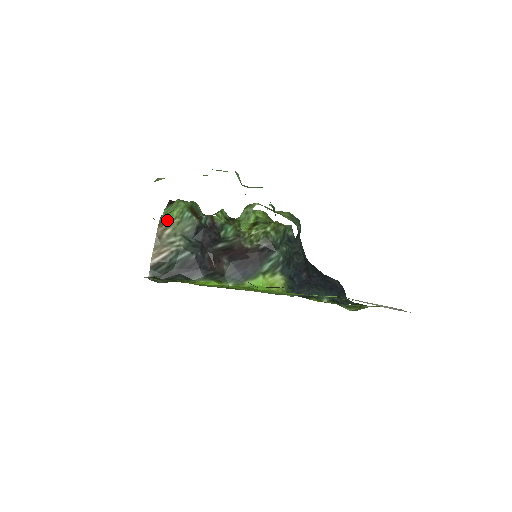
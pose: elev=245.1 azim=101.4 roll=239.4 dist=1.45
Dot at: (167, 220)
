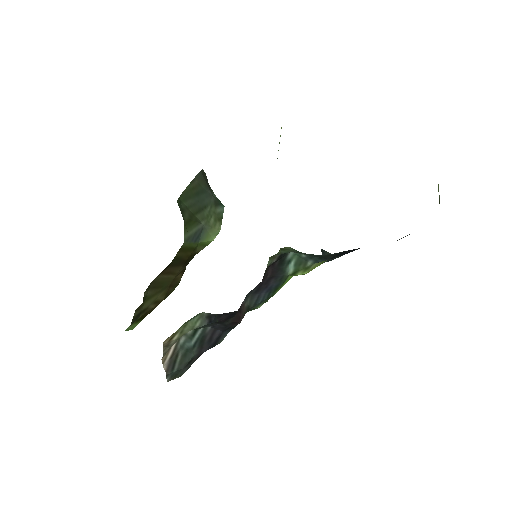
Dot at: occluded
